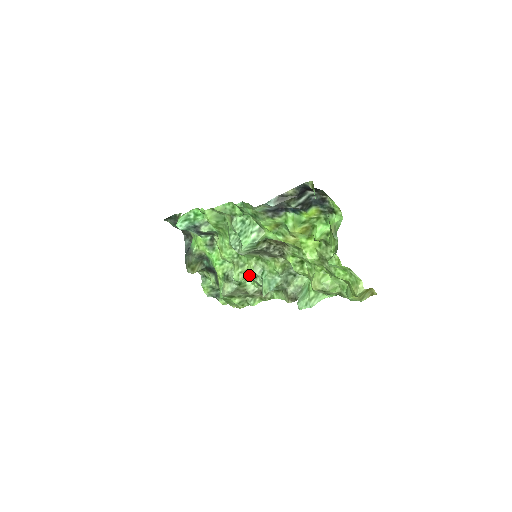
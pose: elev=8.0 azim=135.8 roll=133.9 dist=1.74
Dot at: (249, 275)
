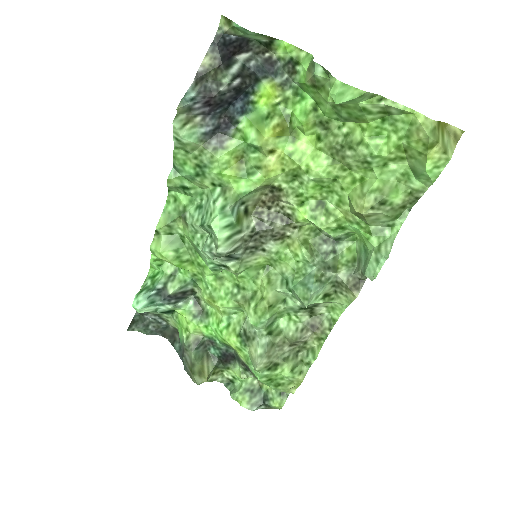
Dot at: (270, 302)
